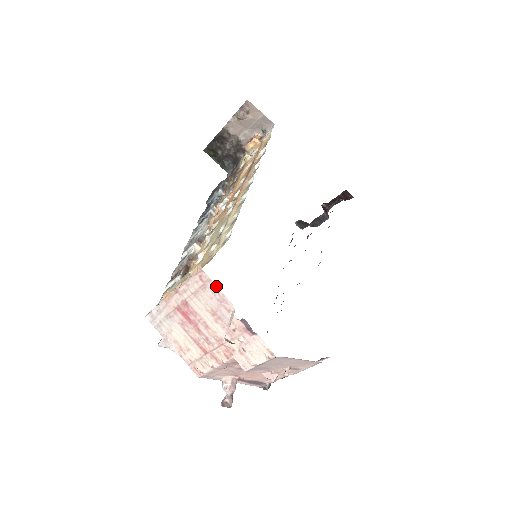
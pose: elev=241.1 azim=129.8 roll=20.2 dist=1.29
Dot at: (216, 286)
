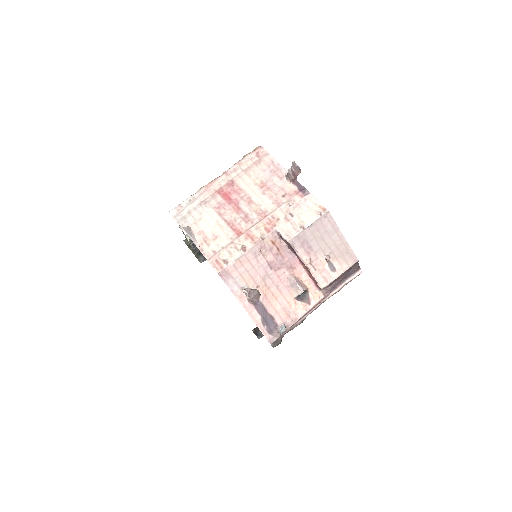
Dot at: (273, 158)
